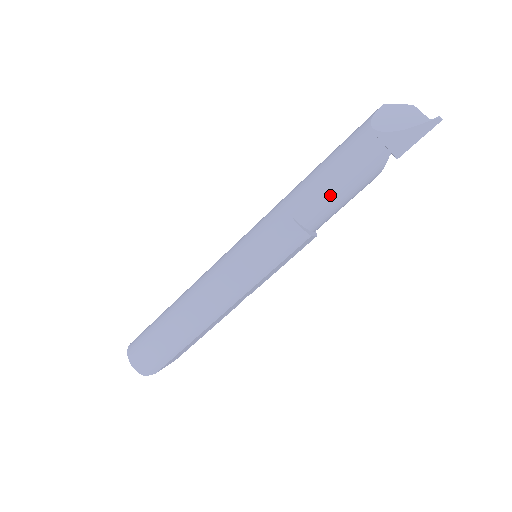
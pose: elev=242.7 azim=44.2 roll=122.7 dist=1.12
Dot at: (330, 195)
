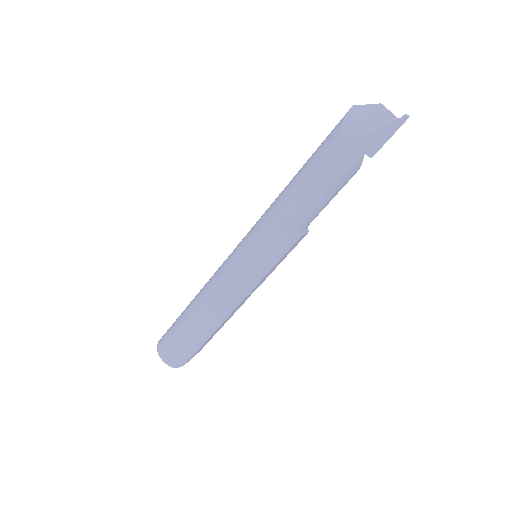
Dot at: (314, 198)
